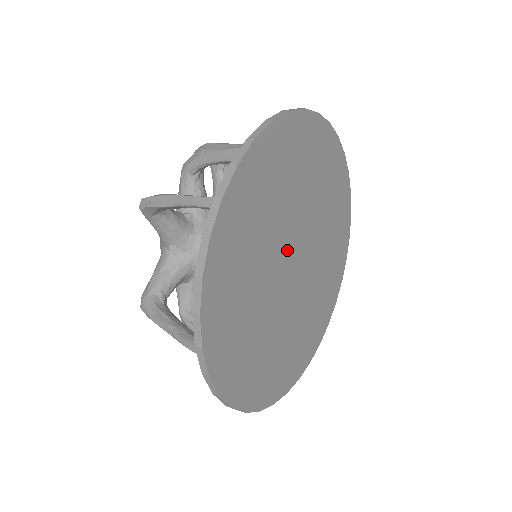
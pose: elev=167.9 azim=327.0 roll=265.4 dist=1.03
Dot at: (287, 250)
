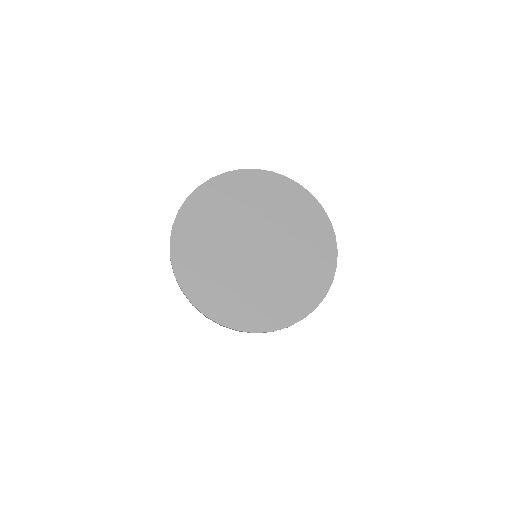
Dot at: (246, 235)
